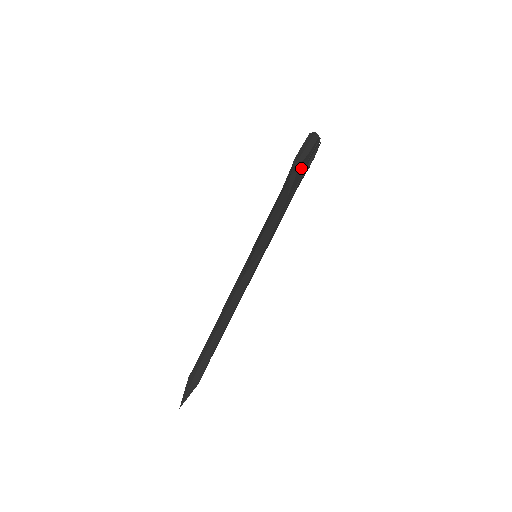
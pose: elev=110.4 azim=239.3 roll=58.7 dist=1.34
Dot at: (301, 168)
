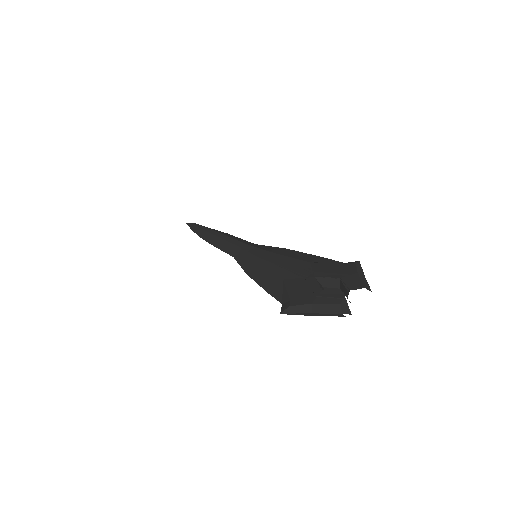
Dot at: occluded
